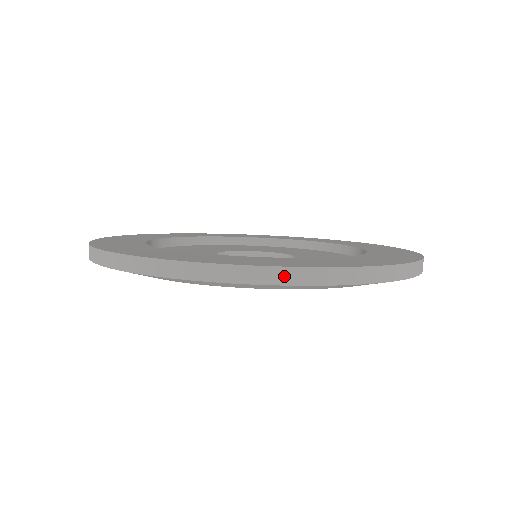
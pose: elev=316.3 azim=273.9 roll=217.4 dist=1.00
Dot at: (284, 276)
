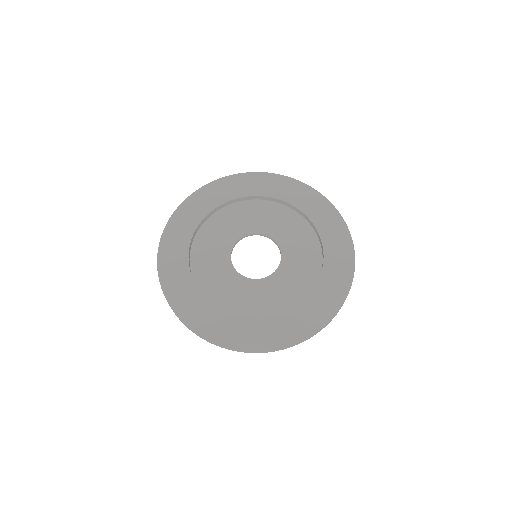
Dot at: (285, 348)
